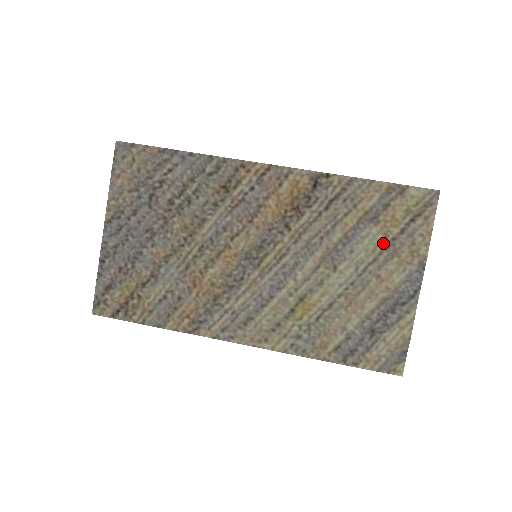
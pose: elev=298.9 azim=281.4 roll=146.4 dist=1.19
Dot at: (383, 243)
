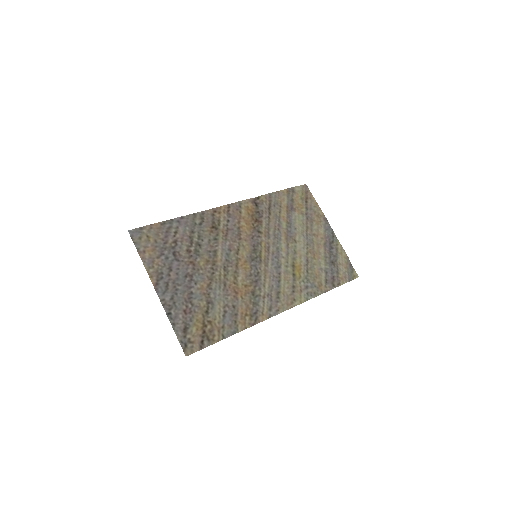
Dot at: (304, 218)
